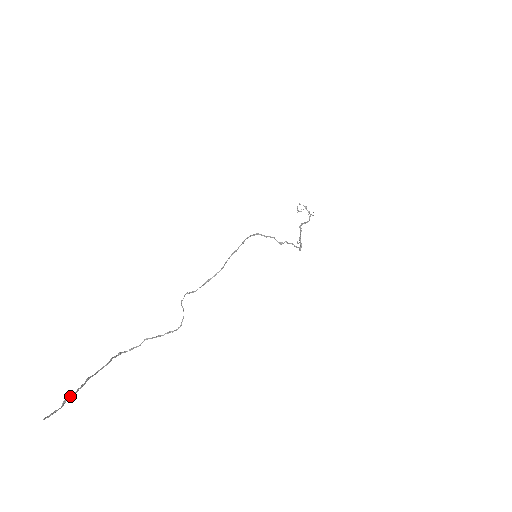
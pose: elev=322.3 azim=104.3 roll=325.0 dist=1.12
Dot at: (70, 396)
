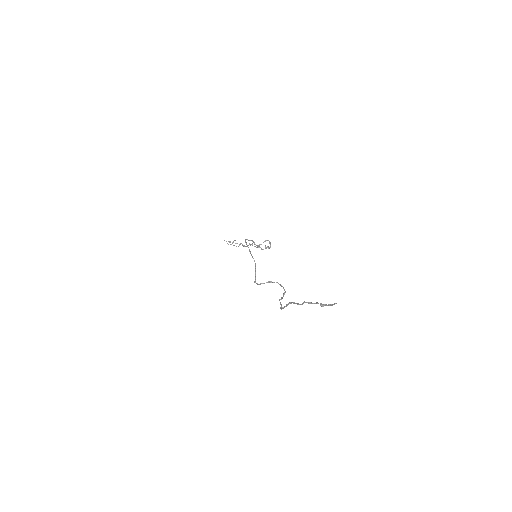
Dot at: (318, 303)
